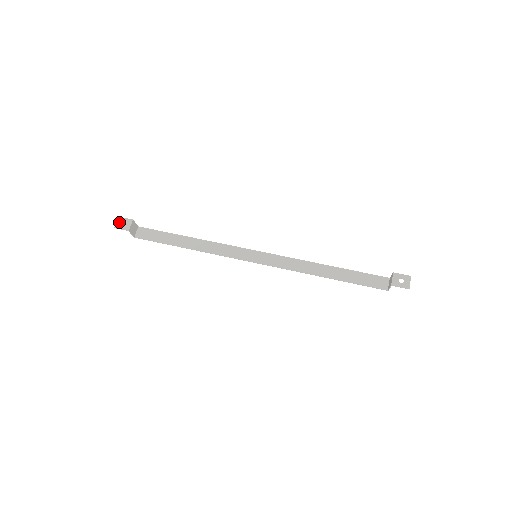
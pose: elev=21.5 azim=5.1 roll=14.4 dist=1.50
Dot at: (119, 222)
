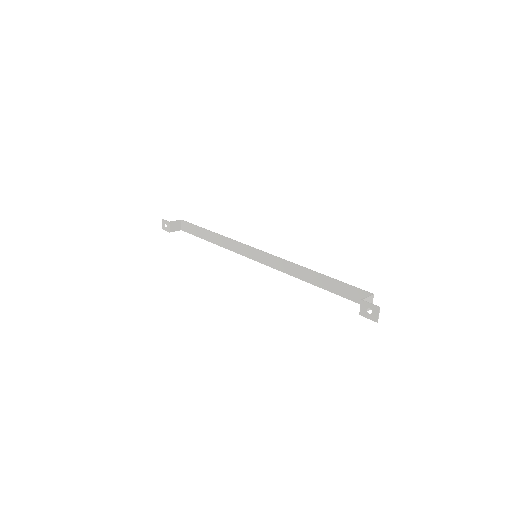
Dot at: (163, 224)
